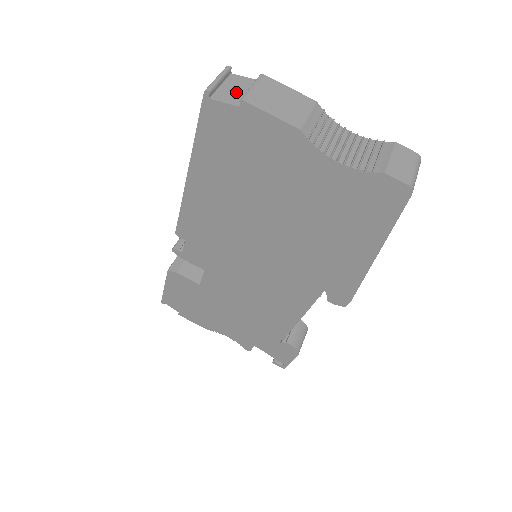
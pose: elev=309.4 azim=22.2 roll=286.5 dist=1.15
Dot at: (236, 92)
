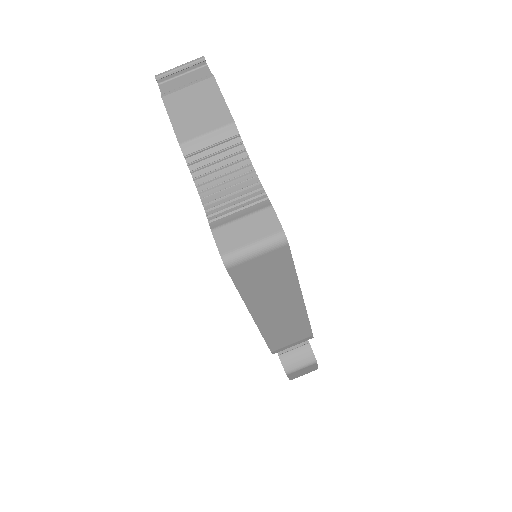
Dot at: occluded
